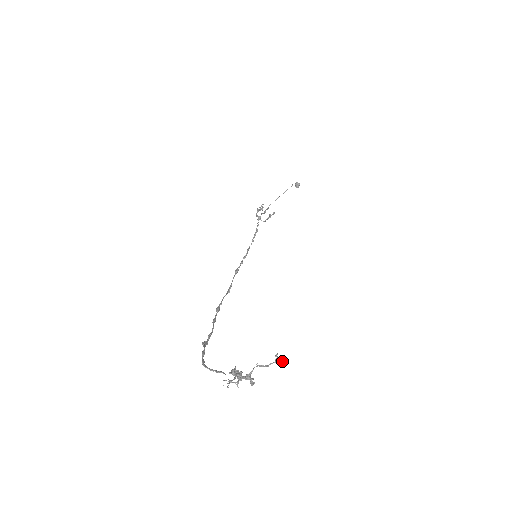
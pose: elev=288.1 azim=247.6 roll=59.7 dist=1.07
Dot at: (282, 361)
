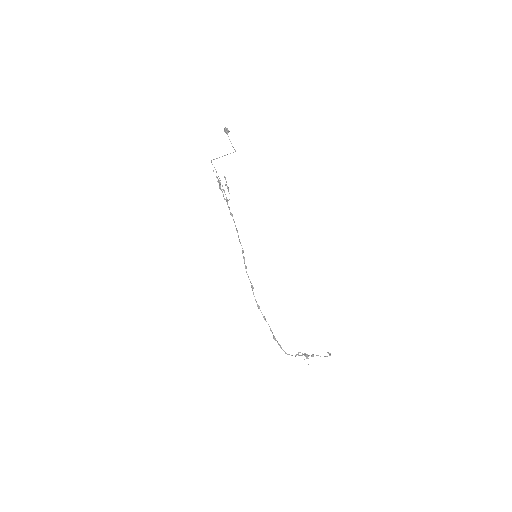
Dot at: (330, 354)
